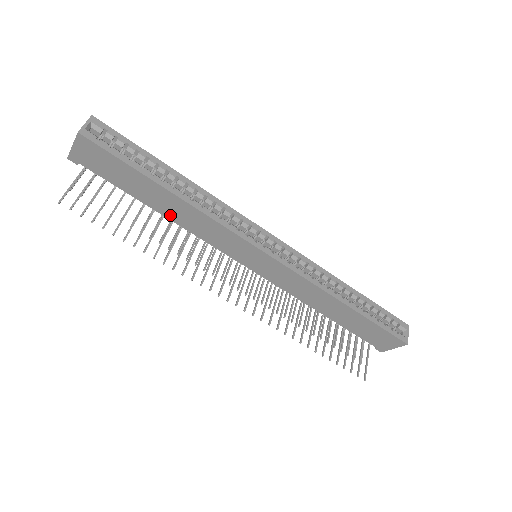
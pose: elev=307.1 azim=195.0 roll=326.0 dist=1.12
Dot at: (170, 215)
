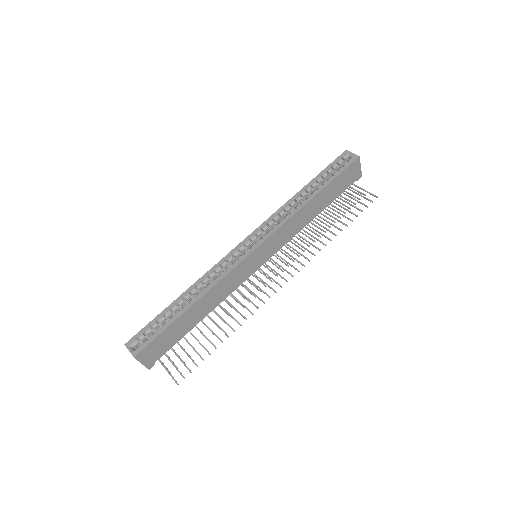
Dot at: (208, 311)
